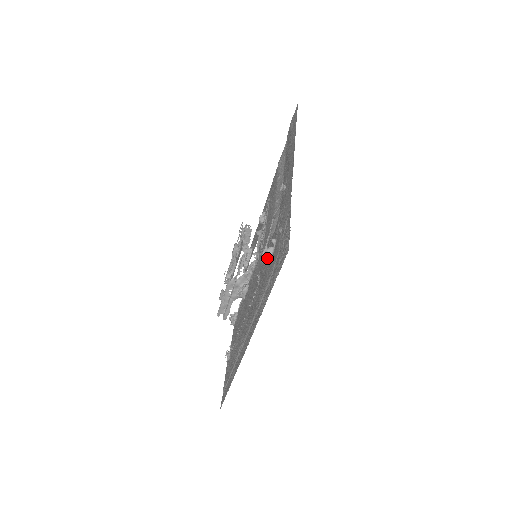
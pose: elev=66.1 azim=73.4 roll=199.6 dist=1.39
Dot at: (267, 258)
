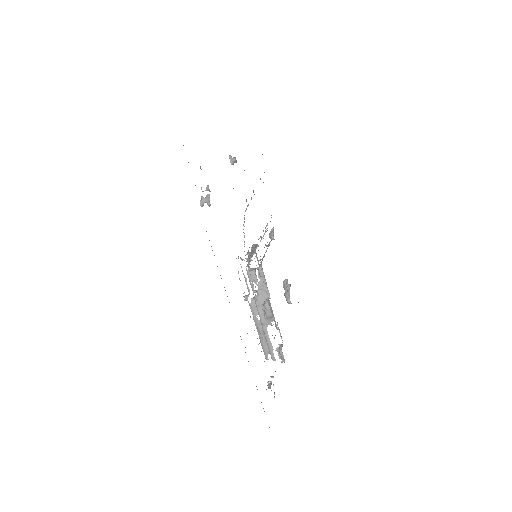
Dot at: occluded
